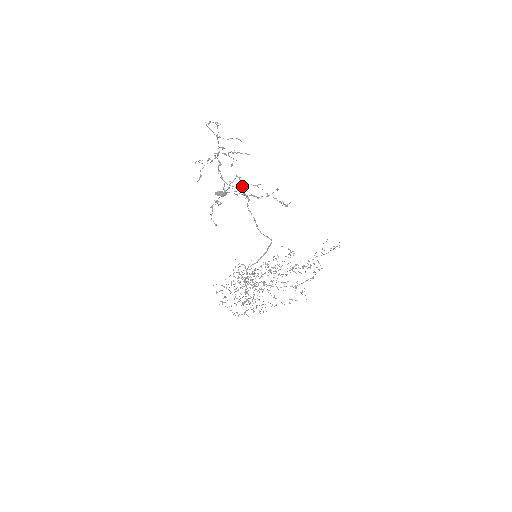
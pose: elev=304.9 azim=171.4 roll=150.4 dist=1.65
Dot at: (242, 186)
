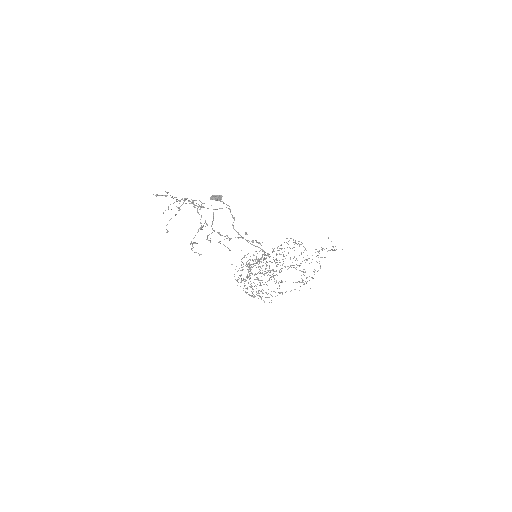
Dot at: occluded
